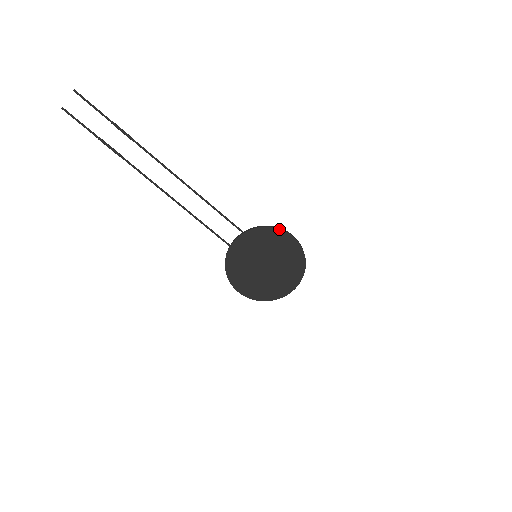
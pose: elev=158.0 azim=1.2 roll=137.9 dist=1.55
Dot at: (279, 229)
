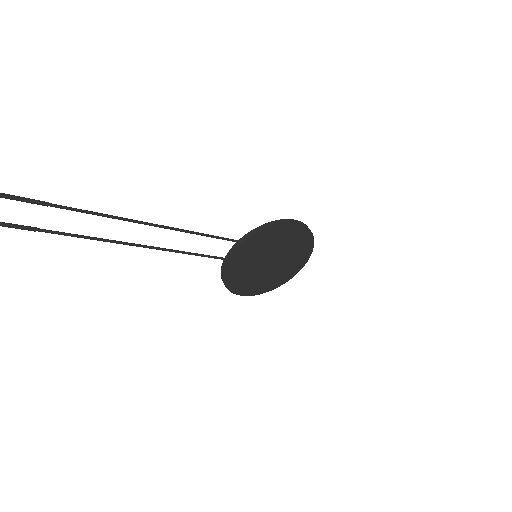
Dot at: (282, 223)
